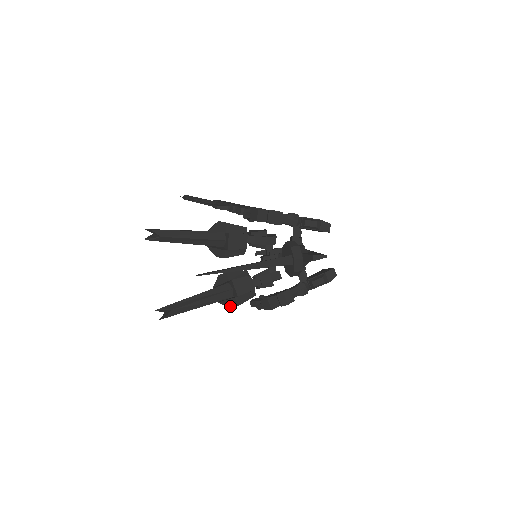
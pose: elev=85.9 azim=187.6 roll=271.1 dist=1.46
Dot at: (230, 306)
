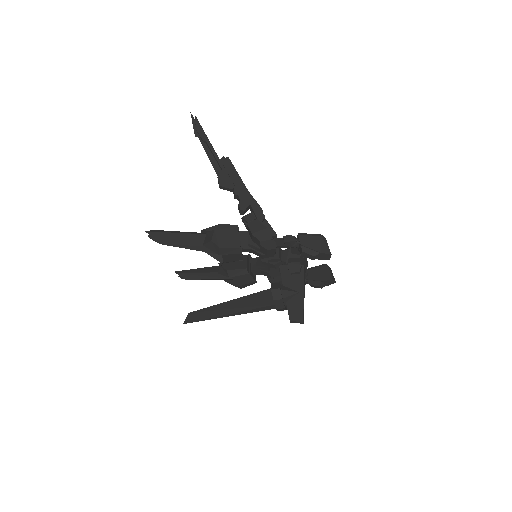
Dot at: occluded
